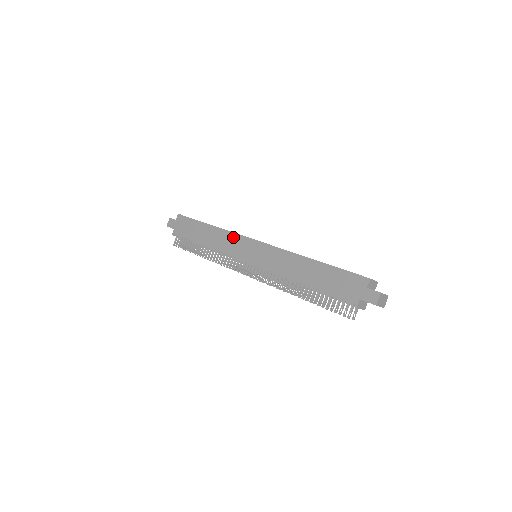
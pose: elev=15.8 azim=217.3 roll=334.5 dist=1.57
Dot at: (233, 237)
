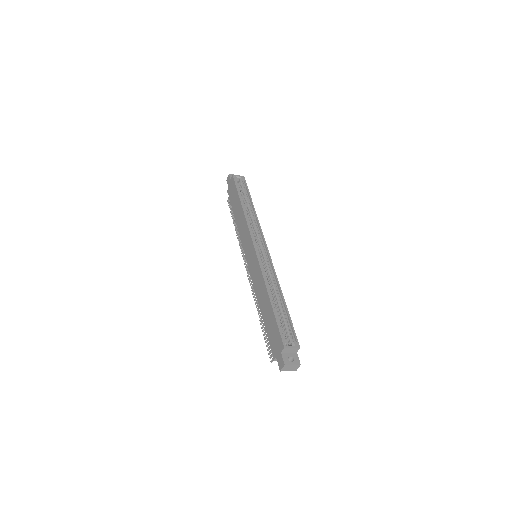
Dot at: (246, 229)
